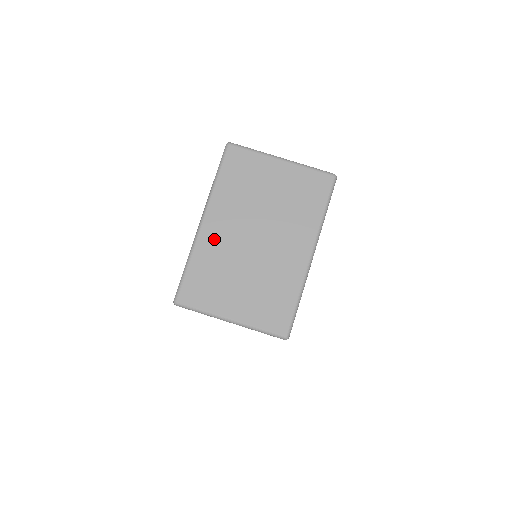
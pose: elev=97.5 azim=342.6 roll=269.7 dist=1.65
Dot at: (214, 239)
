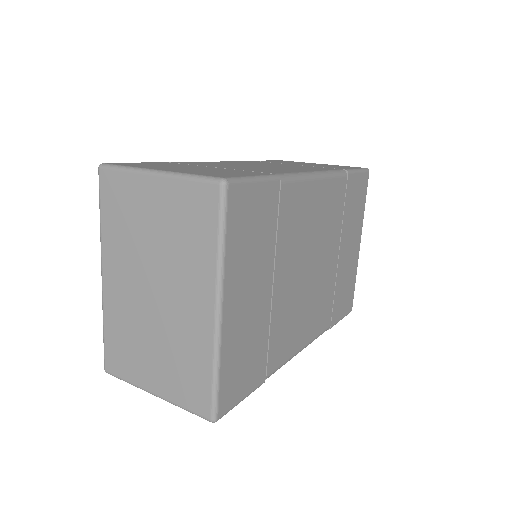
Dot at: (116, 297)
